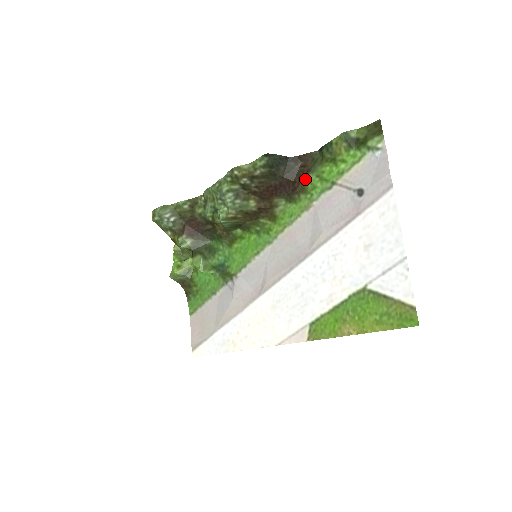
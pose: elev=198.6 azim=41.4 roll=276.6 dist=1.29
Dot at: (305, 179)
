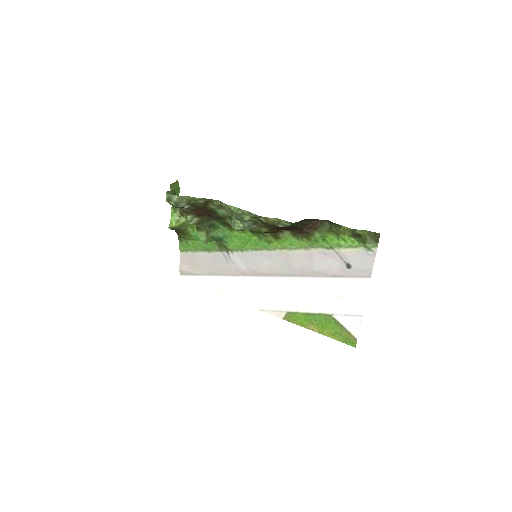
Dot at: (312, 233)
